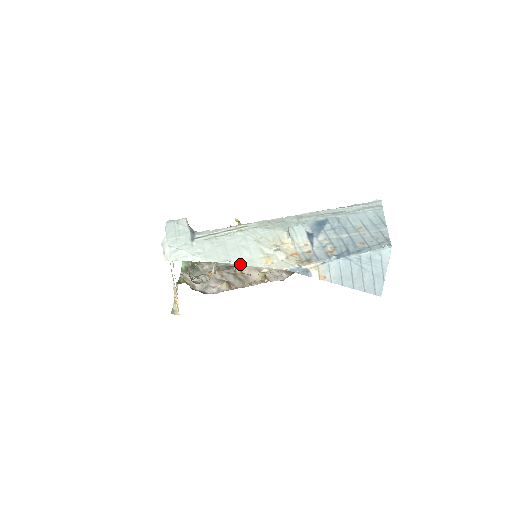
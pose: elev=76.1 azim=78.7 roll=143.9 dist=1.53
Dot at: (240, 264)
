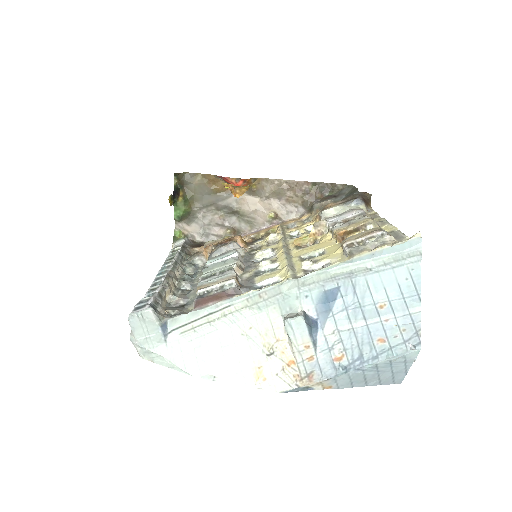
Dot at: (226, 381)
